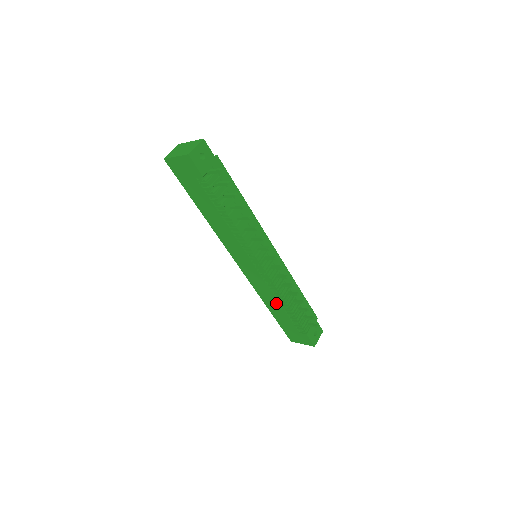
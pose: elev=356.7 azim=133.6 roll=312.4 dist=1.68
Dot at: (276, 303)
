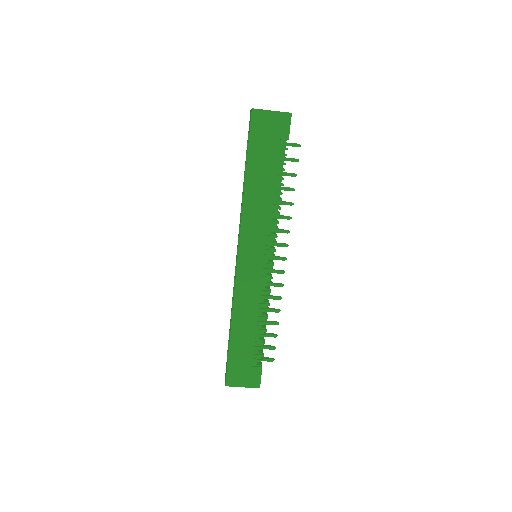
Dot at: (252, 318)
